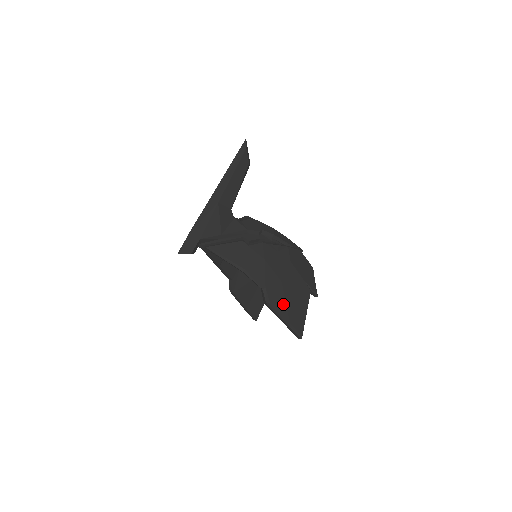
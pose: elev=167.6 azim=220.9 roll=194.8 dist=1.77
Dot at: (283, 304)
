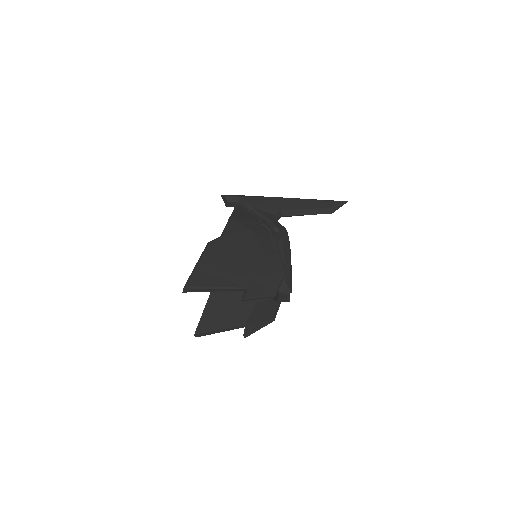
Dot at: (215, 256)
